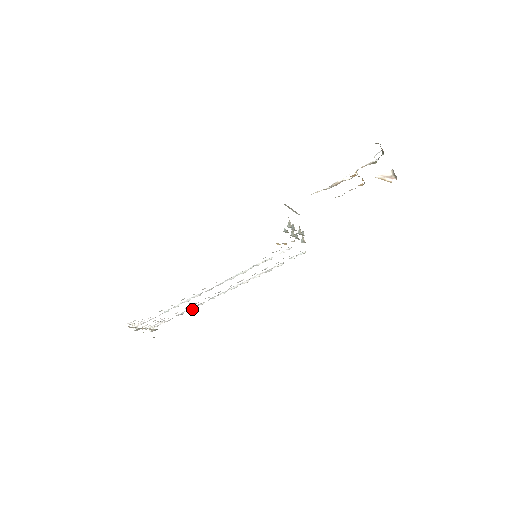
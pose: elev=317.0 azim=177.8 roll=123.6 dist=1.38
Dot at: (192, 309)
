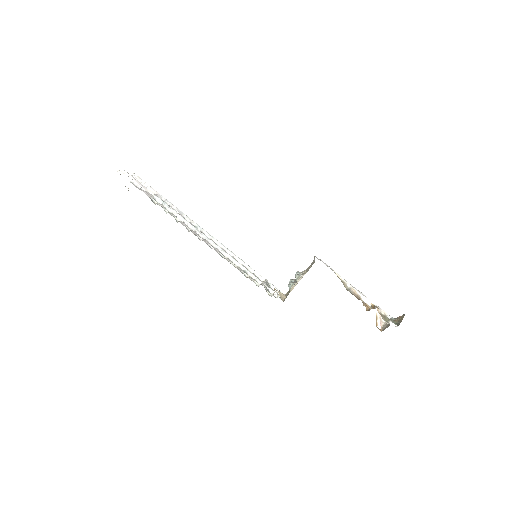
Dot at: (177, 212)
